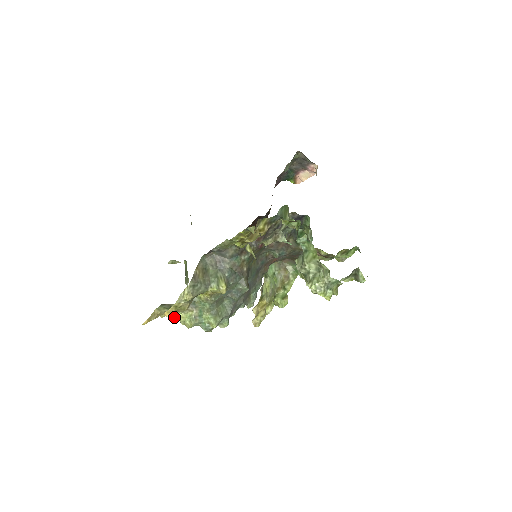
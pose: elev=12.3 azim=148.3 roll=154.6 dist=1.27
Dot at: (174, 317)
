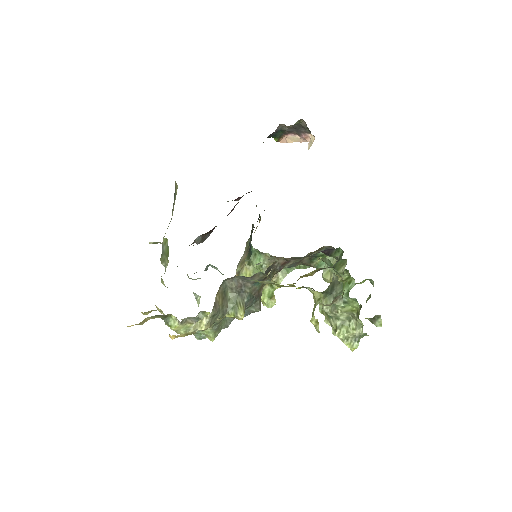
Dot at: (166, 324)
